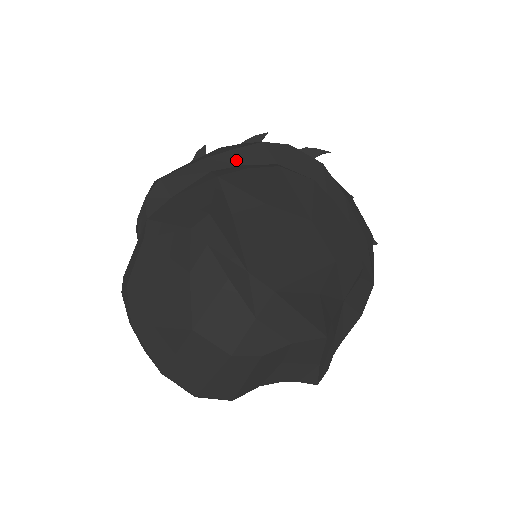
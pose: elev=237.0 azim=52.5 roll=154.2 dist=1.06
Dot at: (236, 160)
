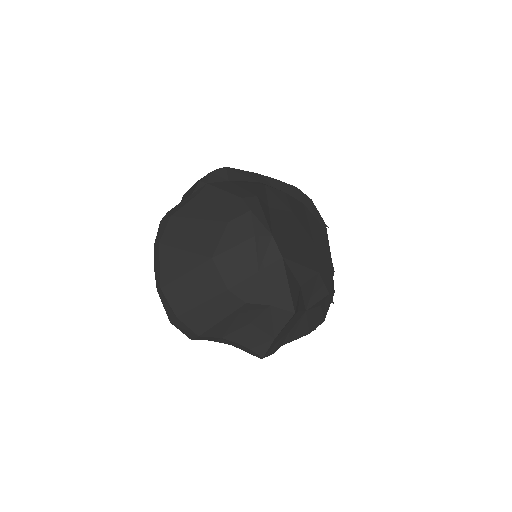
Dot at: (277, 186)
